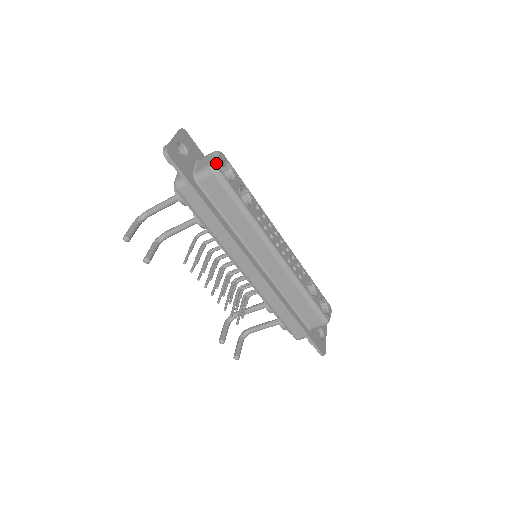
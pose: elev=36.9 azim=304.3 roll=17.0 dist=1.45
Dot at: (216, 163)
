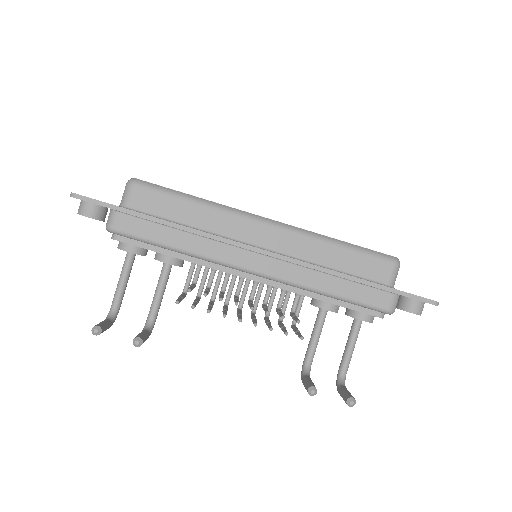
Dot at: (131, 179)
